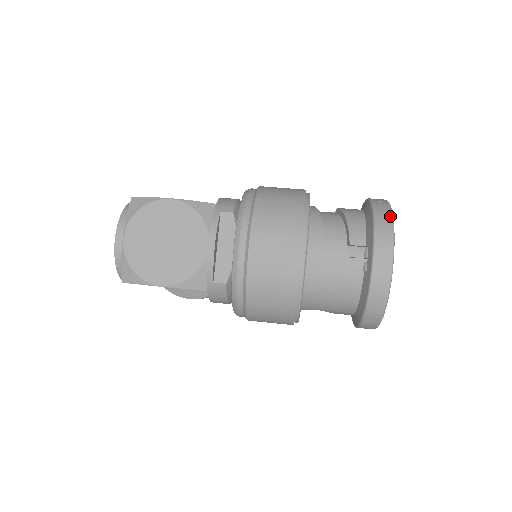
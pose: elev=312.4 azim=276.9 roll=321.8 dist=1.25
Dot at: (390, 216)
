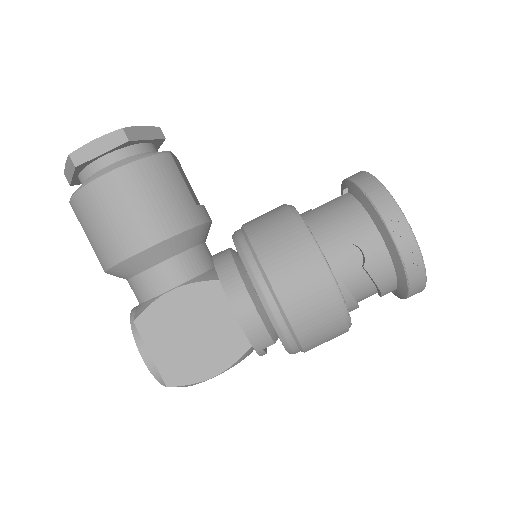
Dot at: (424, 284)
